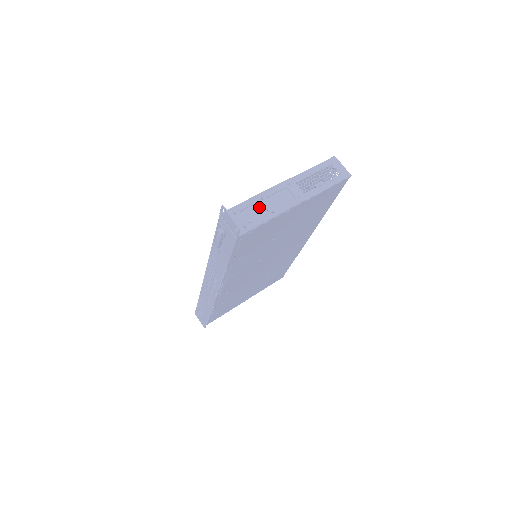
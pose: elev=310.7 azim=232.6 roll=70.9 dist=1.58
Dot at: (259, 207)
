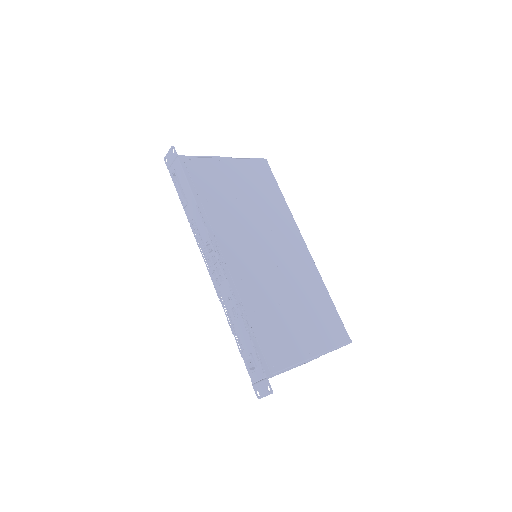
Dot at: occluded
